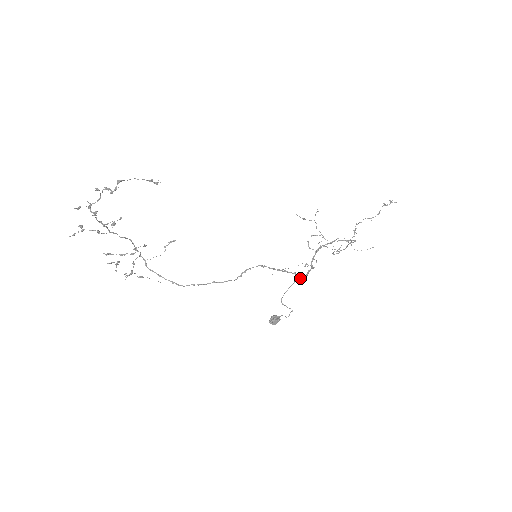
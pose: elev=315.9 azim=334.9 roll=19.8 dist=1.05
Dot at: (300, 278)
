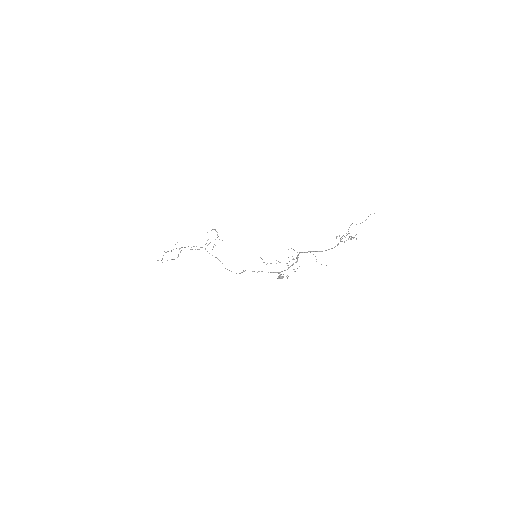
Dot at: occluded
